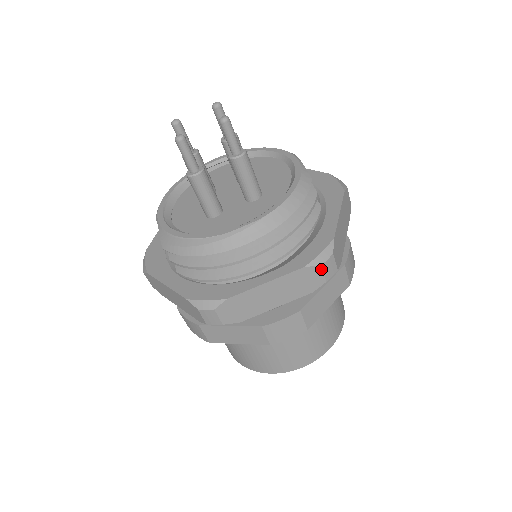
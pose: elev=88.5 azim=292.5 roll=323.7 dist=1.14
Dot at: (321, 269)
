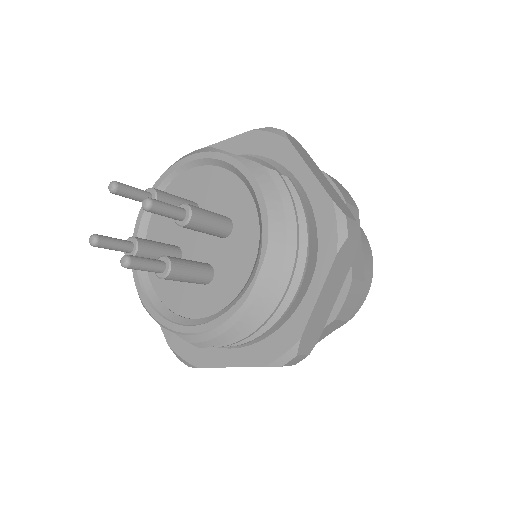
Dot at: (349, 239)
